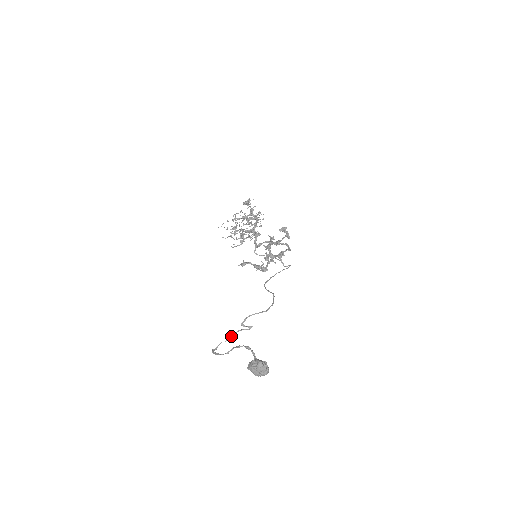
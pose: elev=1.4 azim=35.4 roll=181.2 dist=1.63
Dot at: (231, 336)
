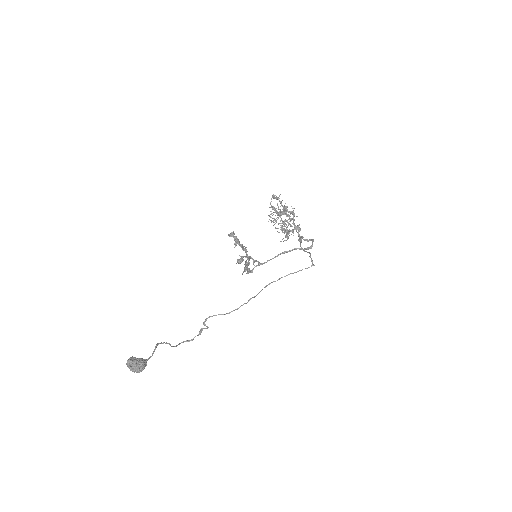
Dot at: (200, 332)
